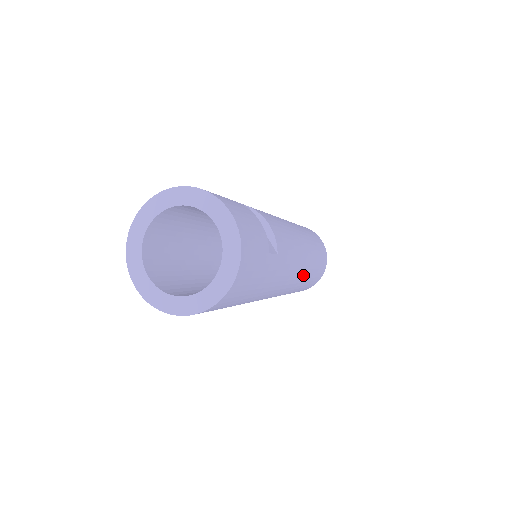
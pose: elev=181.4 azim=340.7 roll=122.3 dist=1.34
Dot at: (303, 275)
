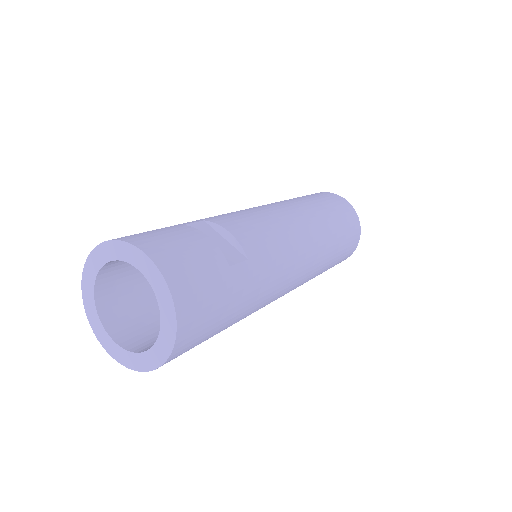
Dot at: (318, 254)
